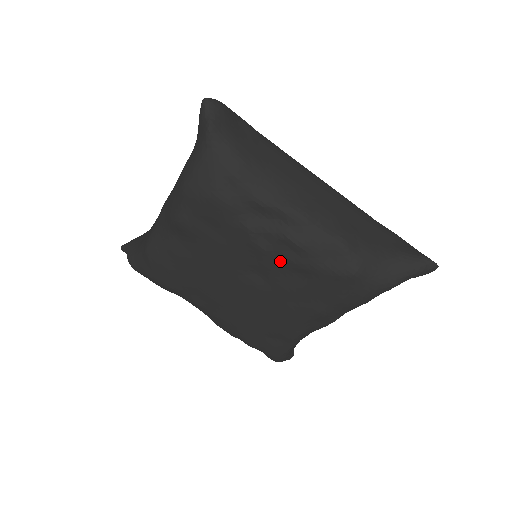
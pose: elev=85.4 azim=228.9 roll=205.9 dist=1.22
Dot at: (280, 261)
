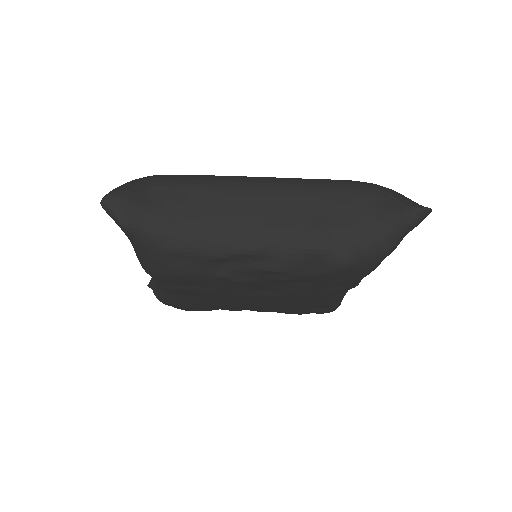
Dot at: (272, 282)
